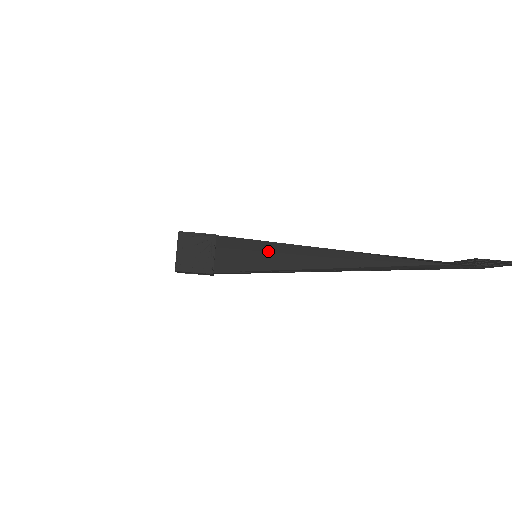
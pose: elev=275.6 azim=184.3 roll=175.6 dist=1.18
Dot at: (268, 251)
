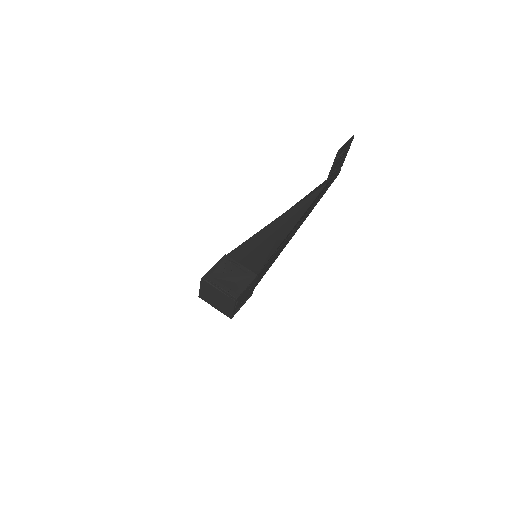
Dot at: (258, 245)
